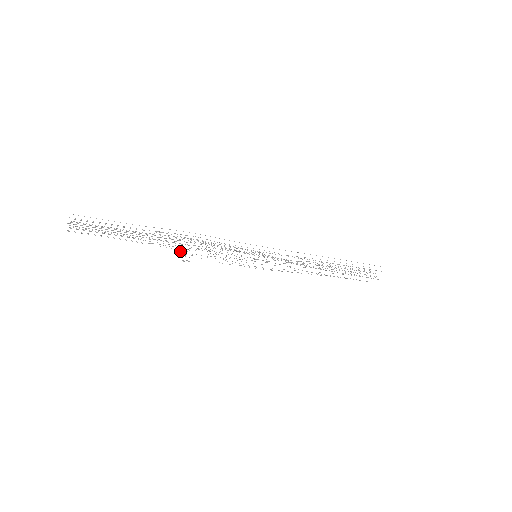
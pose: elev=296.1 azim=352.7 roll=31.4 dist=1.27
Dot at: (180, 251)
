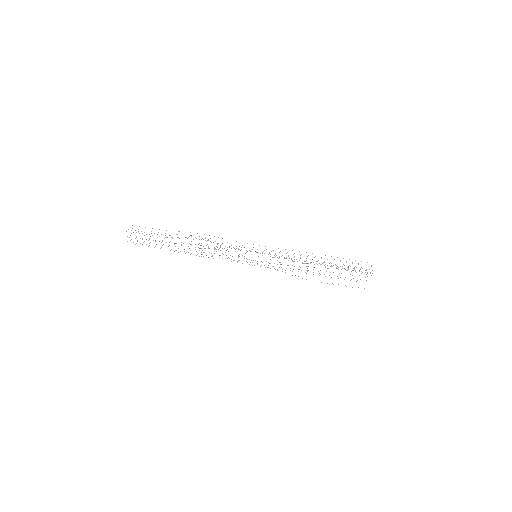
Dot at: occluded
